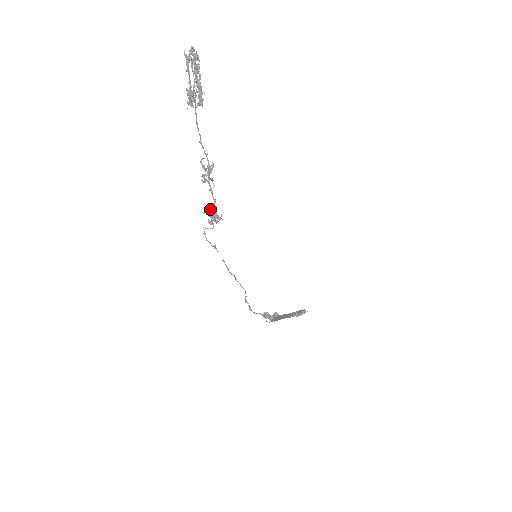
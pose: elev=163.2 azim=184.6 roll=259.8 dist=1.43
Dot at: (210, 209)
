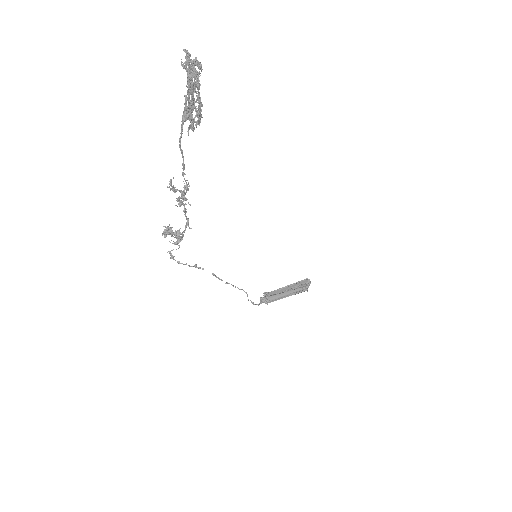
Dot at: (169, 228)
